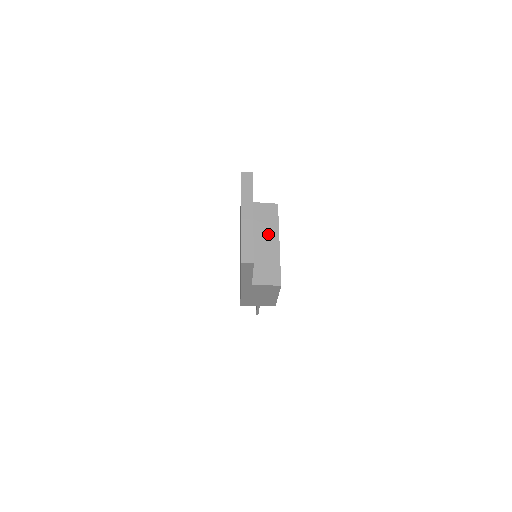
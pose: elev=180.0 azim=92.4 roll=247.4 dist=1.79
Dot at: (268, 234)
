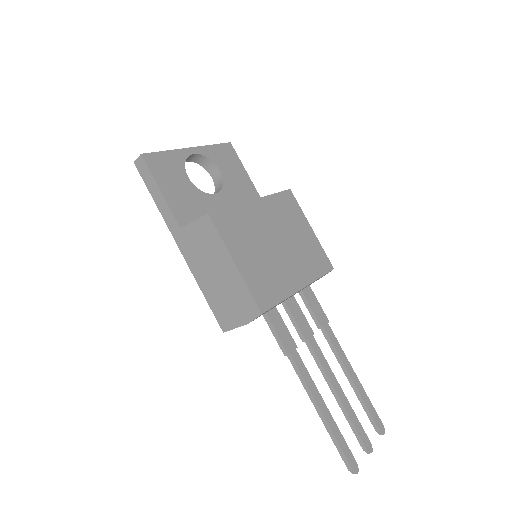
Dot at: occluded
